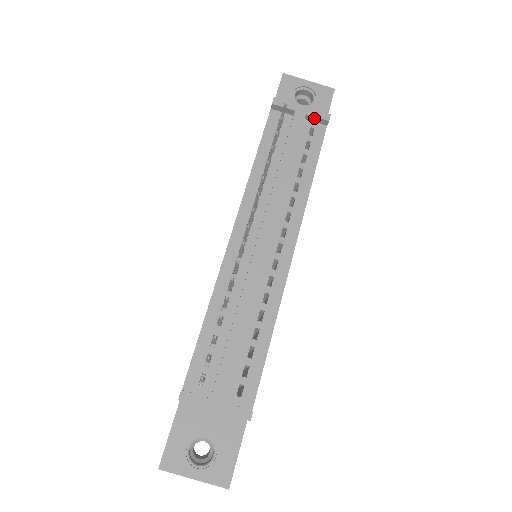
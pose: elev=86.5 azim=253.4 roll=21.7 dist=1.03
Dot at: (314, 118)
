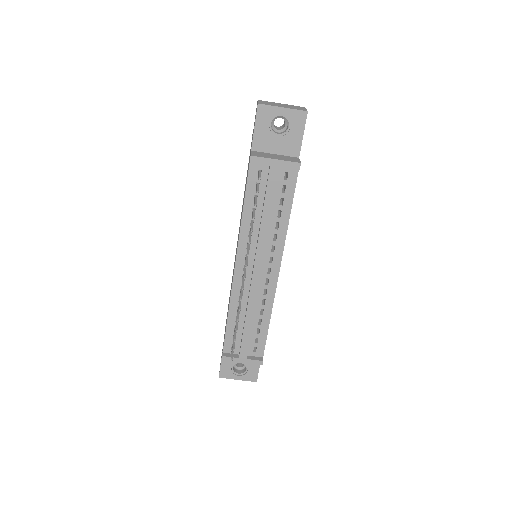
Dot at: (287, 167)
